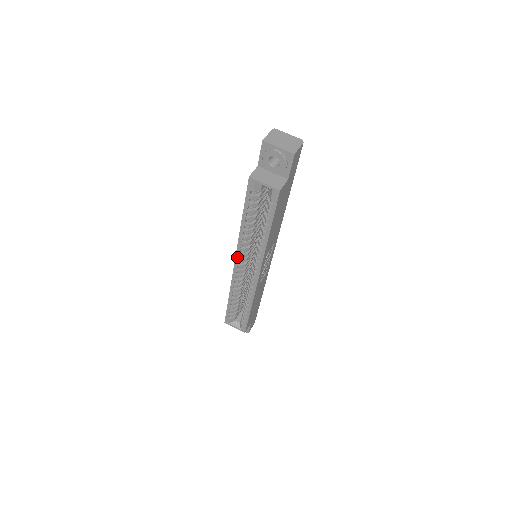
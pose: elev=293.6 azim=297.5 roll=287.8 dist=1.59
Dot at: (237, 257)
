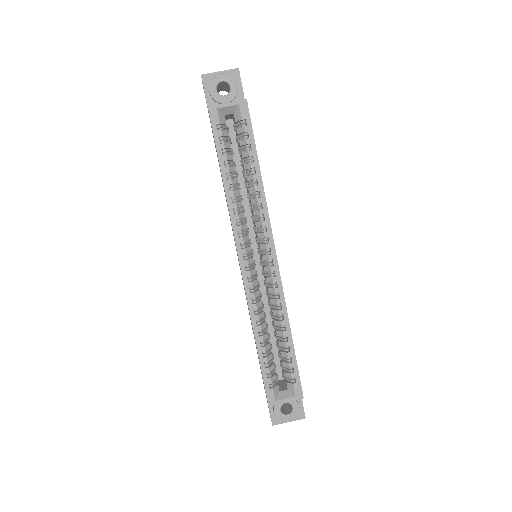
Dot at: (239, 247)
